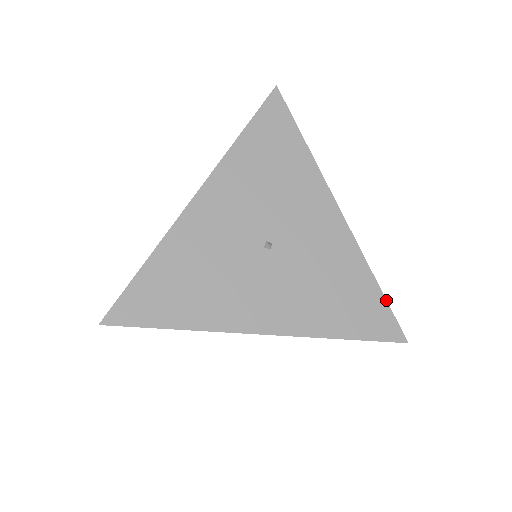
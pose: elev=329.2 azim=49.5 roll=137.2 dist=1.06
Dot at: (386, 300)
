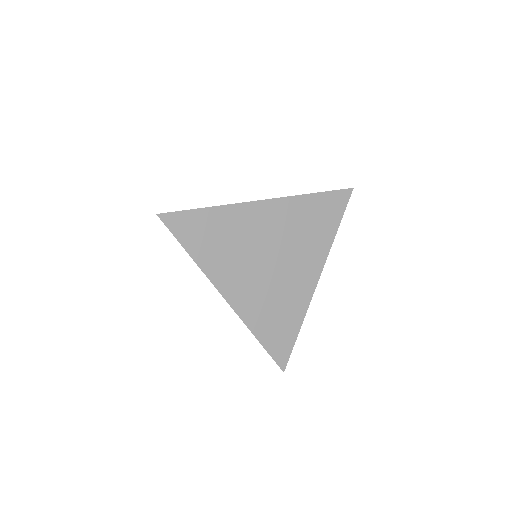
Dot at: occluded
